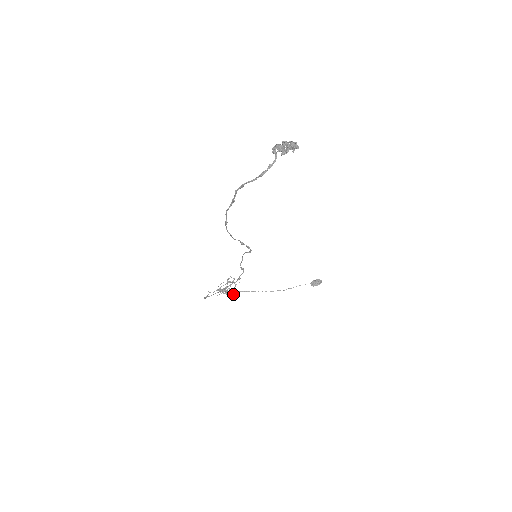
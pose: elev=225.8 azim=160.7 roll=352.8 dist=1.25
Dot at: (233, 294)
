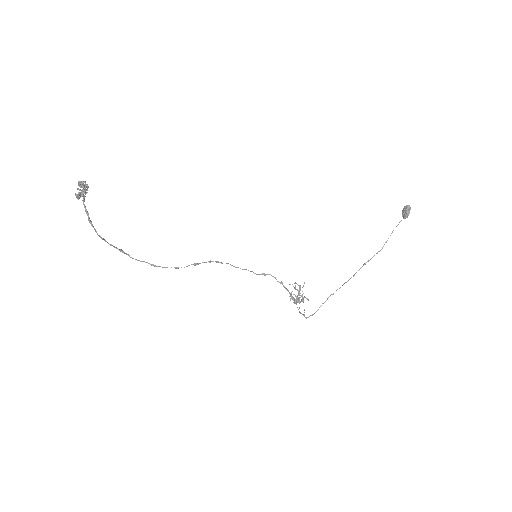
Dot at: occluded
